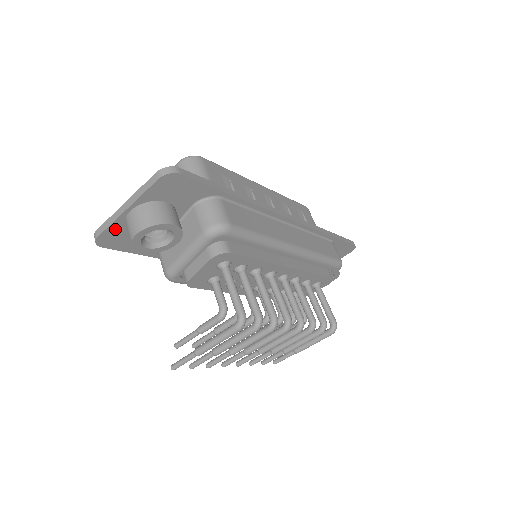
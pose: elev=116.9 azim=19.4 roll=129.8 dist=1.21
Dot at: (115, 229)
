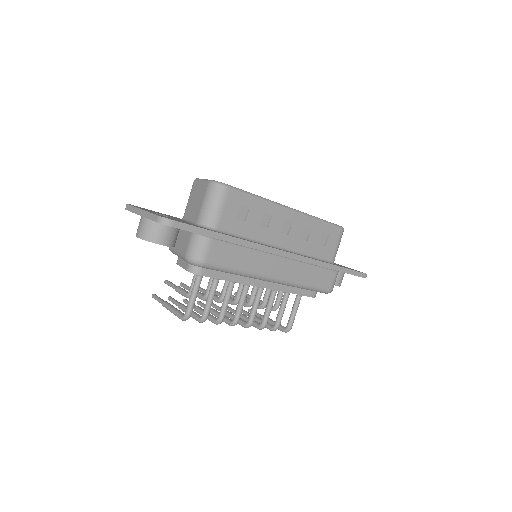
Dot at: occluded
